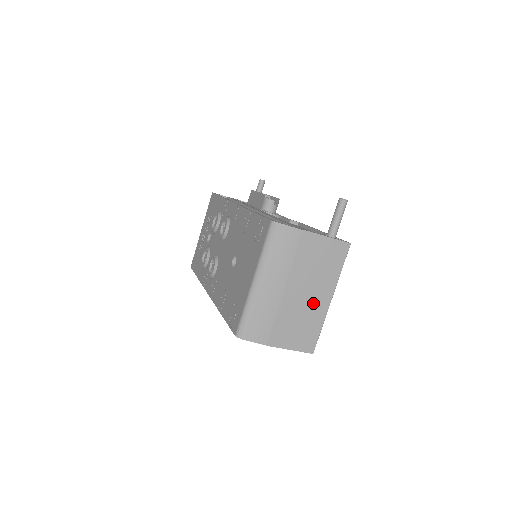
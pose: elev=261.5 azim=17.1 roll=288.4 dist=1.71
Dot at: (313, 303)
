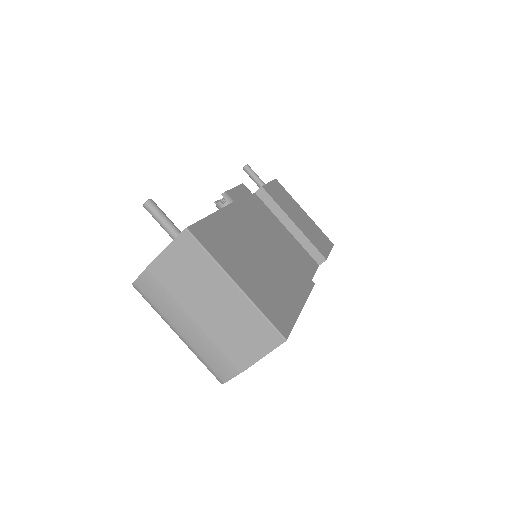
Dot at: (227, 305)
